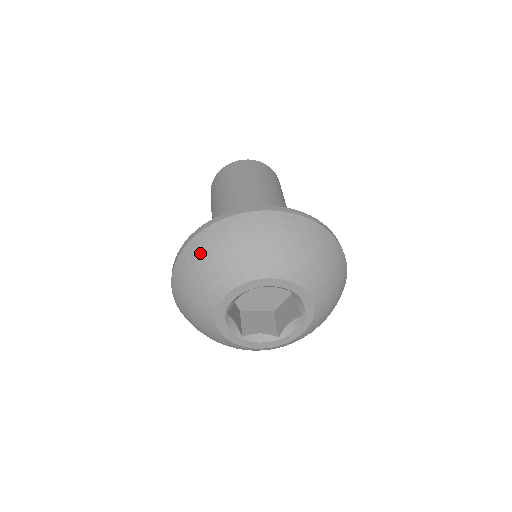
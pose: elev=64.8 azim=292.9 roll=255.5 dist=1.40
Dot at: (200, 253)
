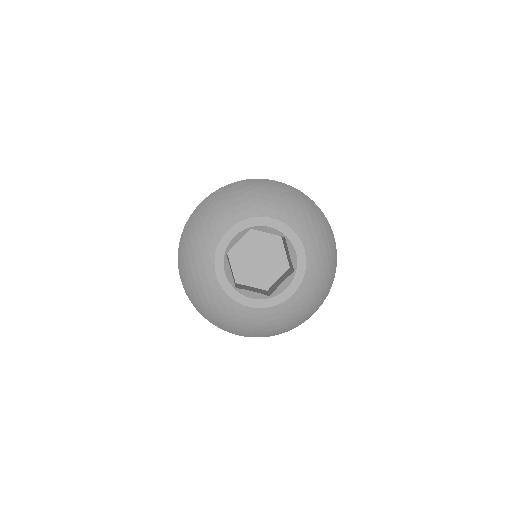
Dot at: (212, 202)
